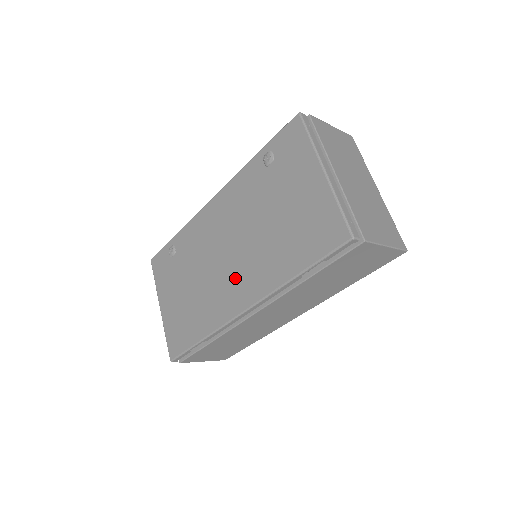
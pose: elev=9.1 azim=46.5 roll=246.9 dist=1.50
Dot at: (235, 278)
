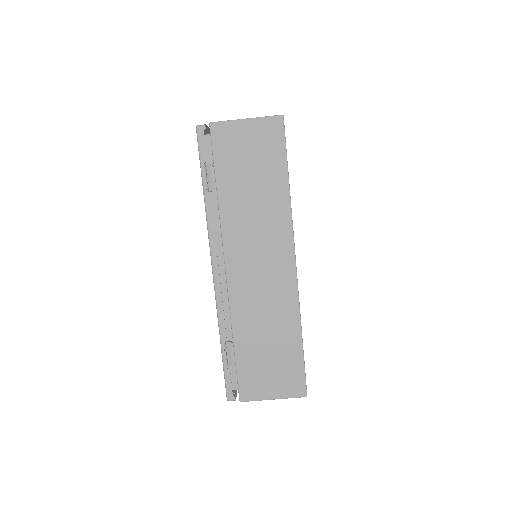
Dot at: occluded
